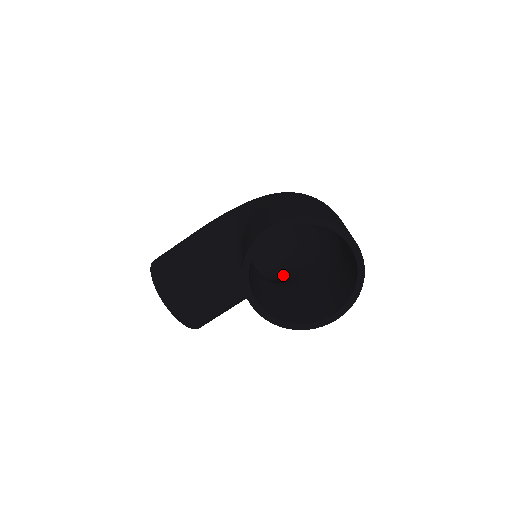
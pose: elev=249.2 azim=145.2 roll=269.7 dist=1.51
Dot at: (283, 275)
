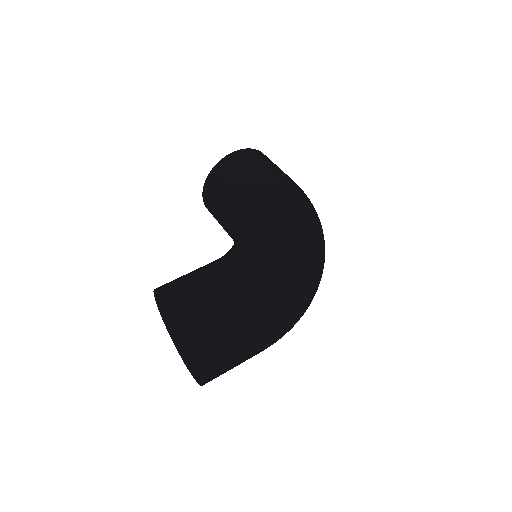
Dot at: occluded
